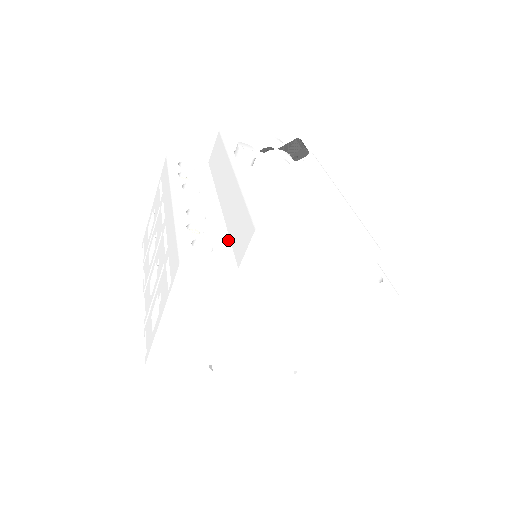
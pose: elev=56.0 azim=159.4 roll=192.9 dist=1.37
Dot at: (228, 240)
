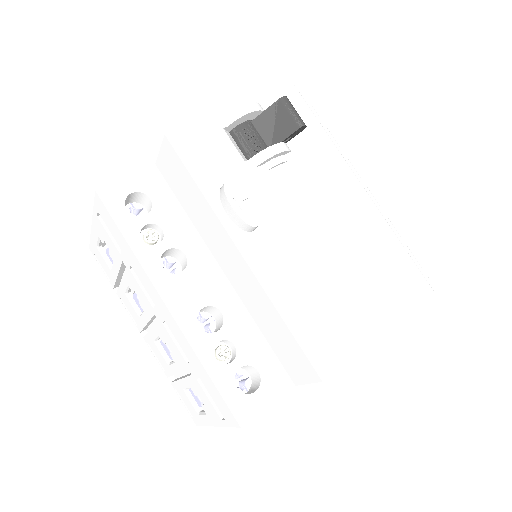
Dot at: (263, 340)
